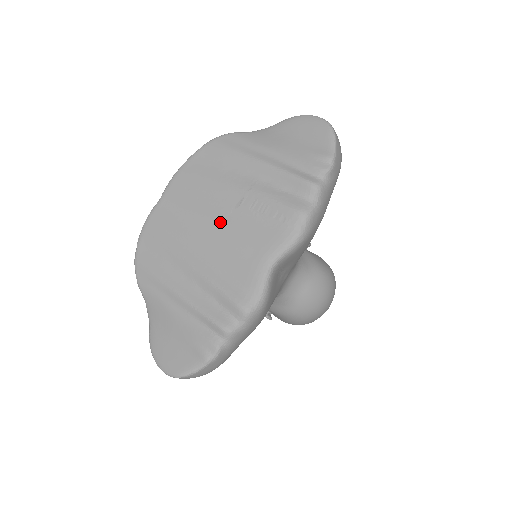
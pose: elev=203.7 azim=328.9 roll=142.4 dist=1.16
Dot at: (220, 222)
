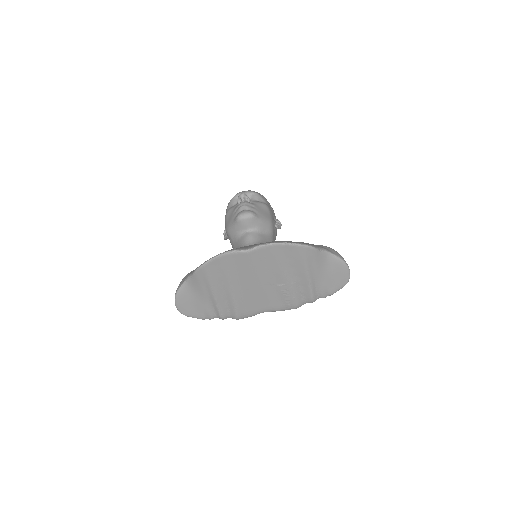
Dot at: (264, 285)
